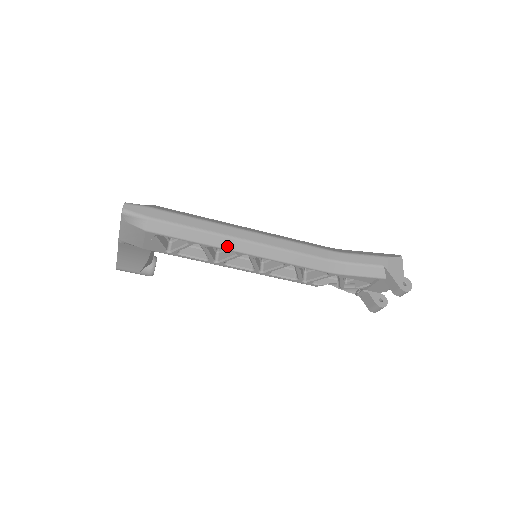
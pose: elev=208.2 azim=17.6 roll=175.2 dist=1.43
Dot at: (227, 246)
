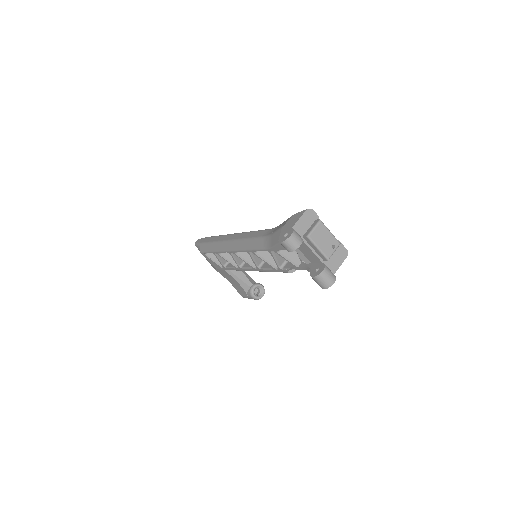
Dot at: (223, 249)
